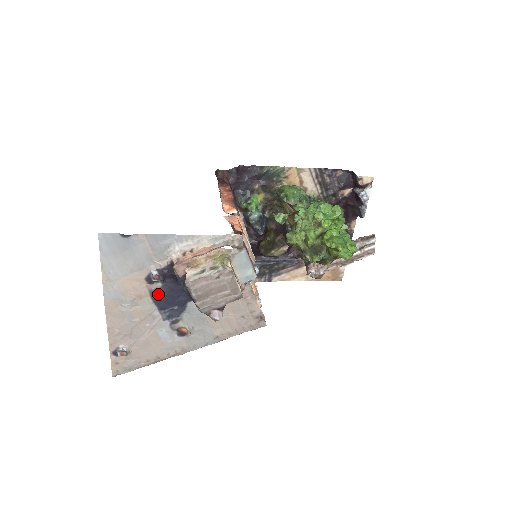
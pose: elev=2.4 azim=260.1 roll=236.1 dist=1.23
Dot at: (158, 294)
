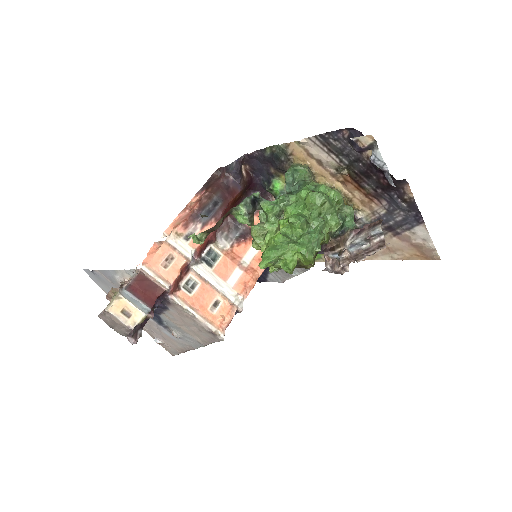
Dot at: occluded
